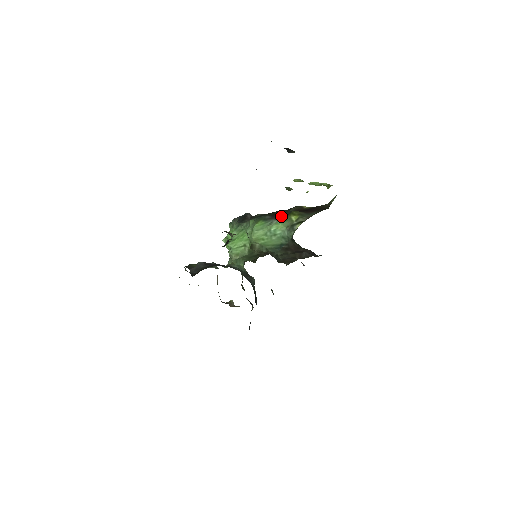
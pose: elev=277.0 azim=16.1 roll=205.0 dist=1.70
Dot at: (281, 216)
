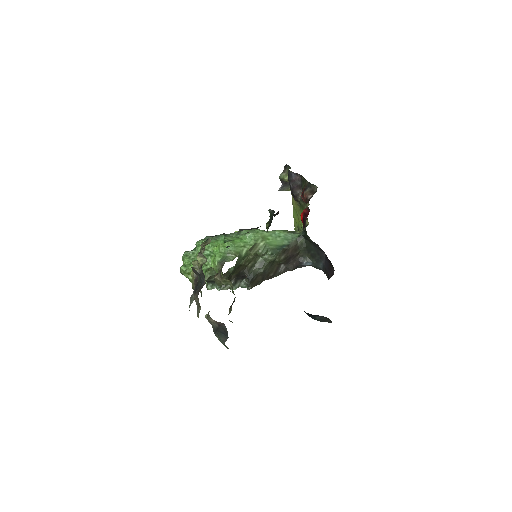
Dot at: occluded
